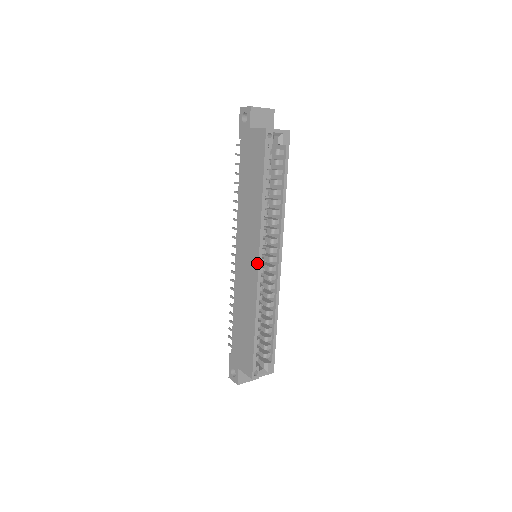
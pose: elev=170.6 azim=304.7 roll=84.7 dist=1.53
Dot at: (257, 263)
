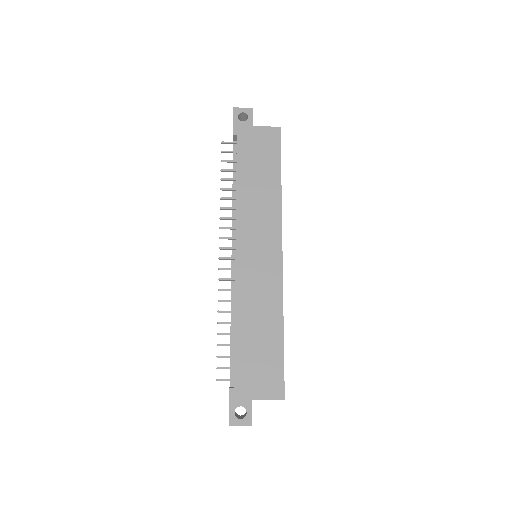
Dot at: (280, 253)
